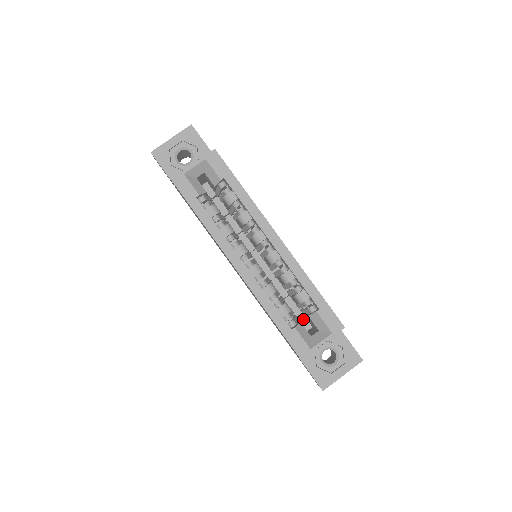
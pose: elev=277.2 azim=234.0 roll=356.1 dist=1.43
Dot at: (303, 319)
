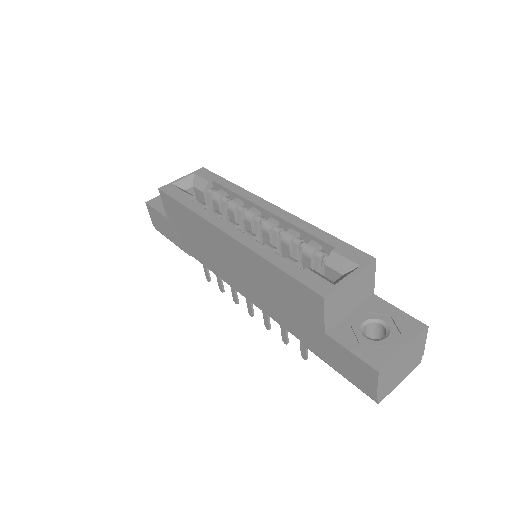
Dot at: occluded
